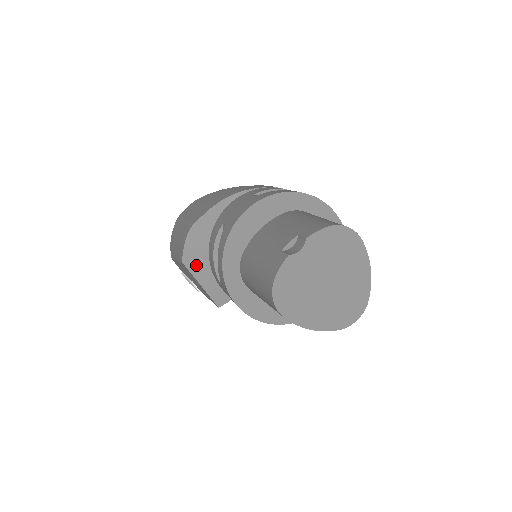
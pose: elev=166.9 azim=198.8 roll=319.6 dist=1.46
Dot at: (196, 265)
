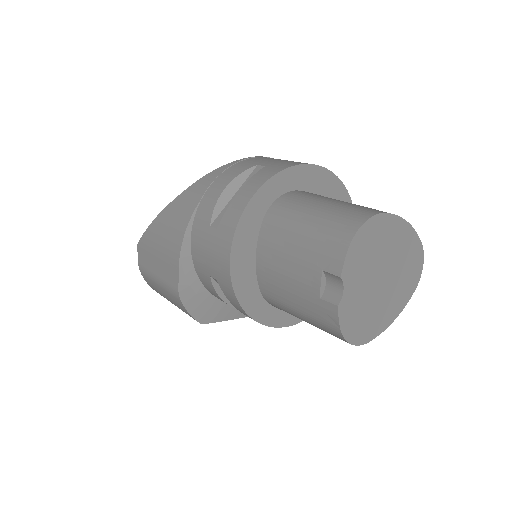
Dot at: (214, 314)
